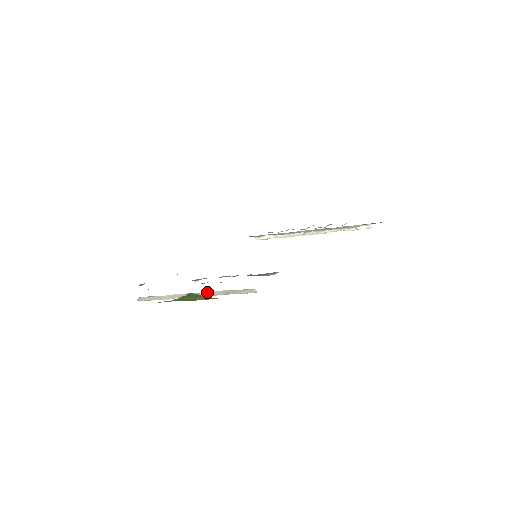
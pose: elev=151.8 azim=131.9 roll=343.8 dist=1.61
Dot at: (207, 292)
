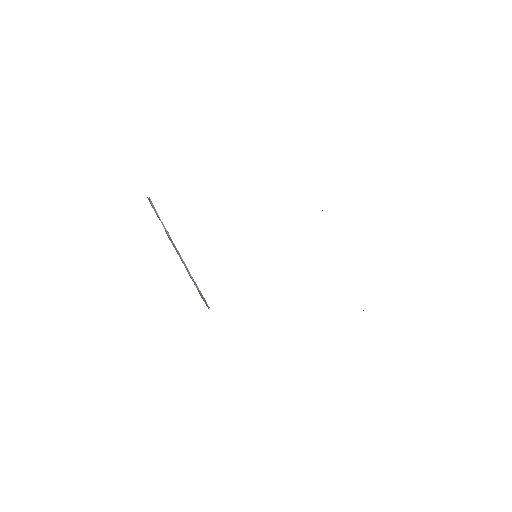
Dot at: occluded
